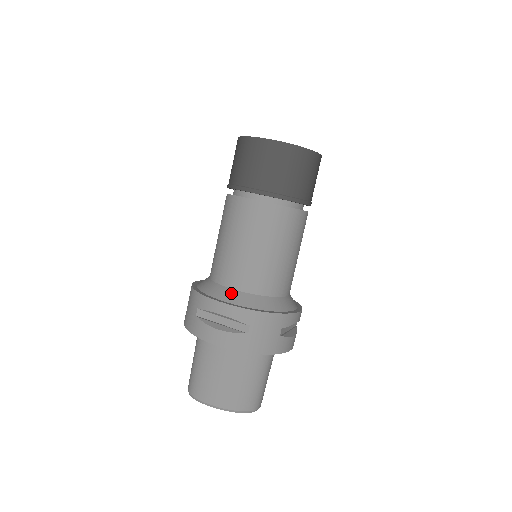
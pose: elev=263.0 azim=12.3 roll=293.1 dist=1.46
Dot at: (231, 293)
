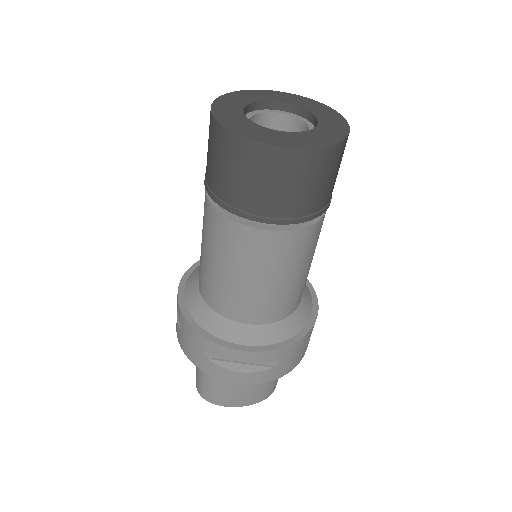
Dot at: (247, 331)
